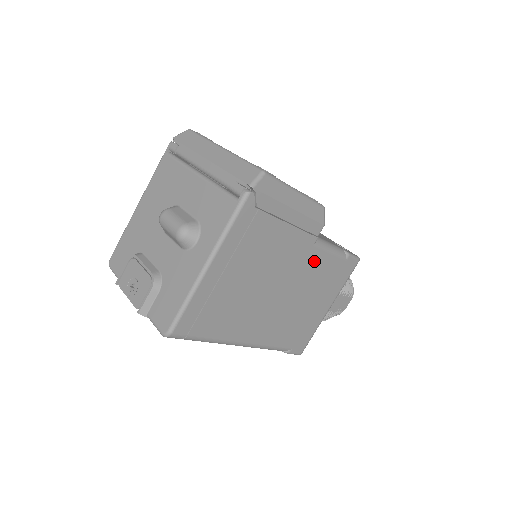
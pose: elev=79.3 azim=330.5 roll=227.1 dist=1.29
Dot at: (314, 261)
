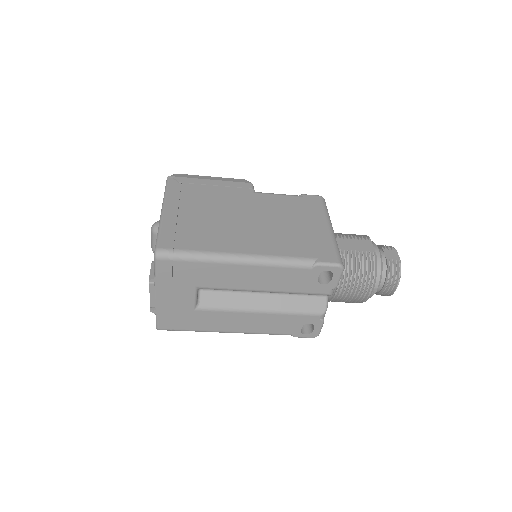
Dot at: (266, 201)
